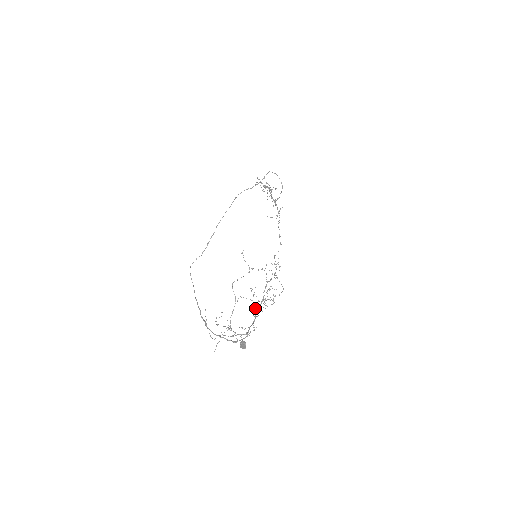
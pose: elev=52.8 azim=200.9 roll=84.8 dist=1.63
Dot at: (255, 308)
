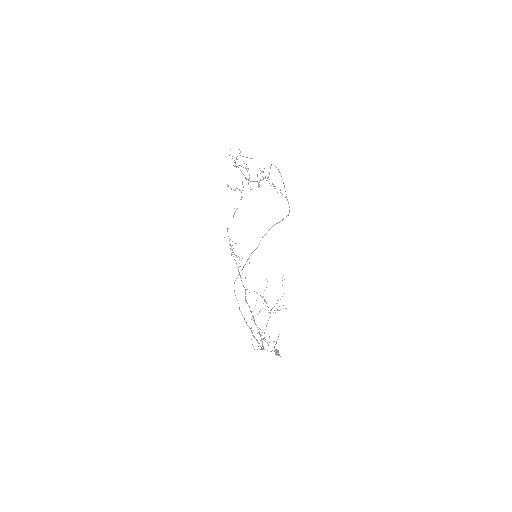
Dot at: occluded
